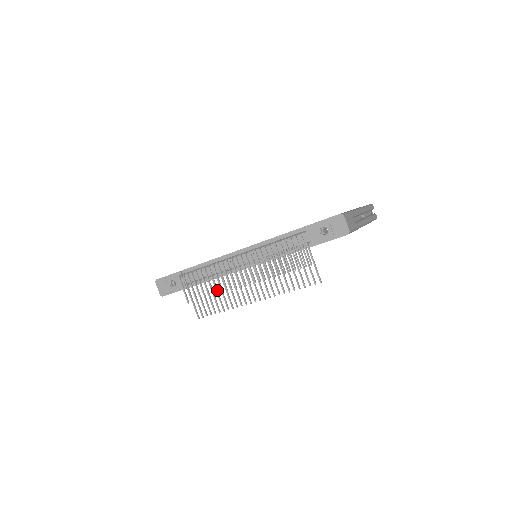
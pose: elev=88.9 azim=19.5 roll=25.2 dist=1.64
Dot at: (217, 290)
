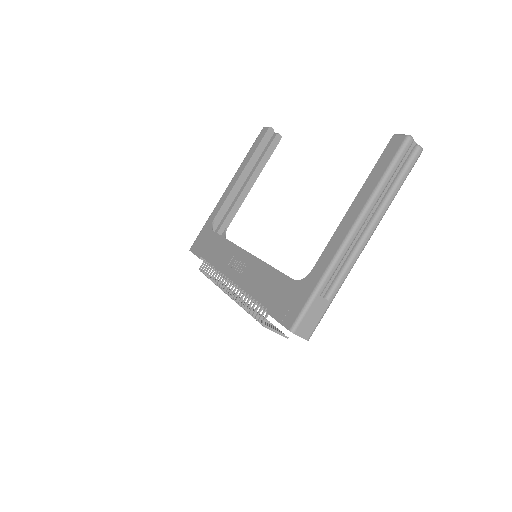
Dot at: occluded
